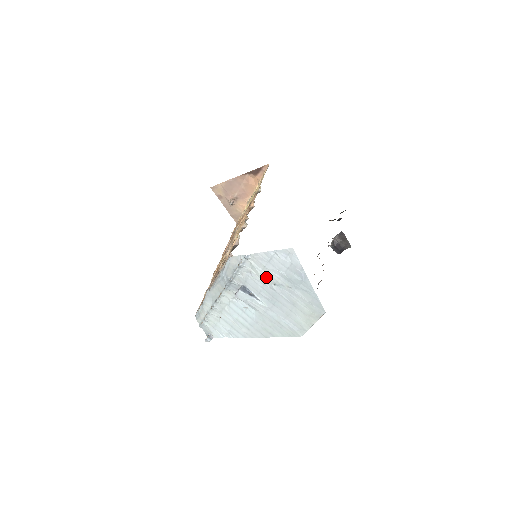
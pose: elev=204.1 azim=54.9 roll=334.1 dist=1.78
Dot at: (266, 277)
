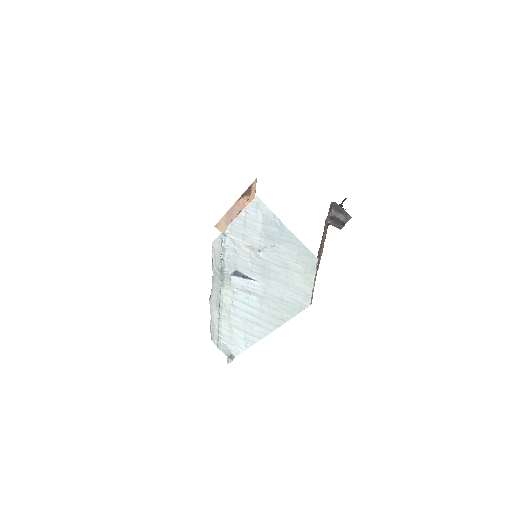
Dot at: (249, 247)
